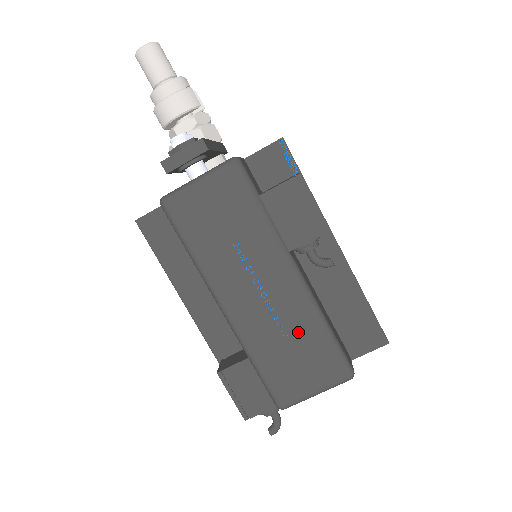
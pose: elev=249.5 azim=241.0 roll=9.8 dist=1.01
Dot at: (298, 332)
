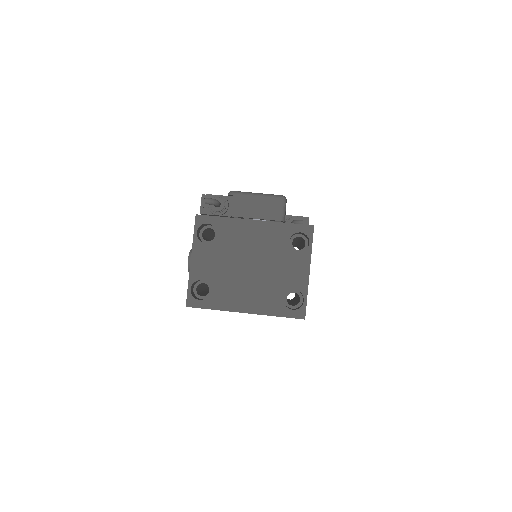
Dot at: occluded
